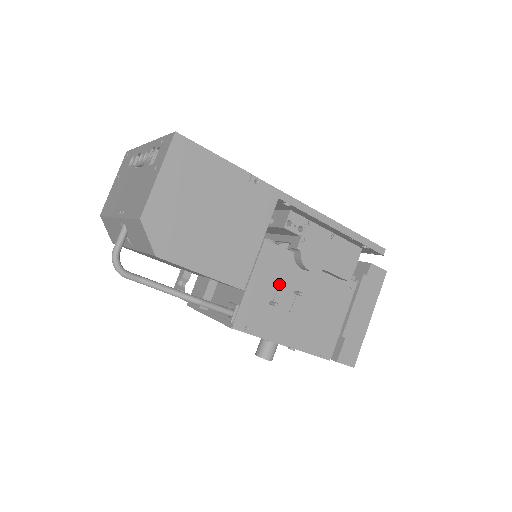
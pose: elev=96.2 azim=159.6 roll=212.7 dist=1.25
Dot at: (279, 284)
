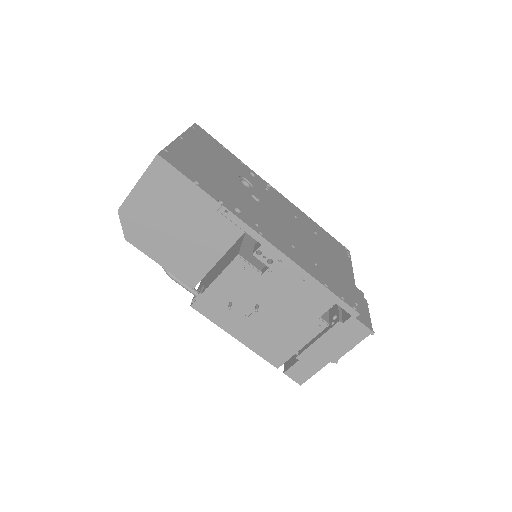
Dot at: (243, 293)
